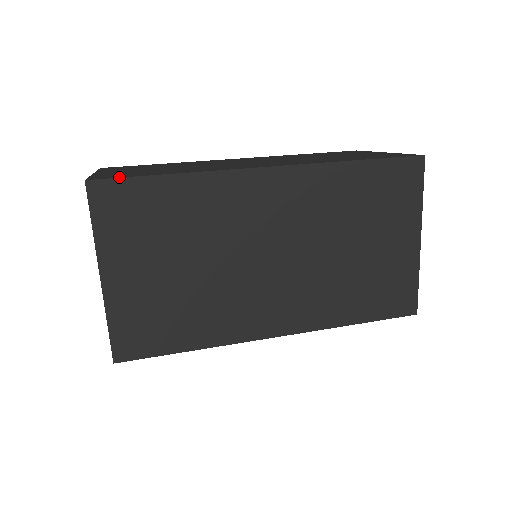
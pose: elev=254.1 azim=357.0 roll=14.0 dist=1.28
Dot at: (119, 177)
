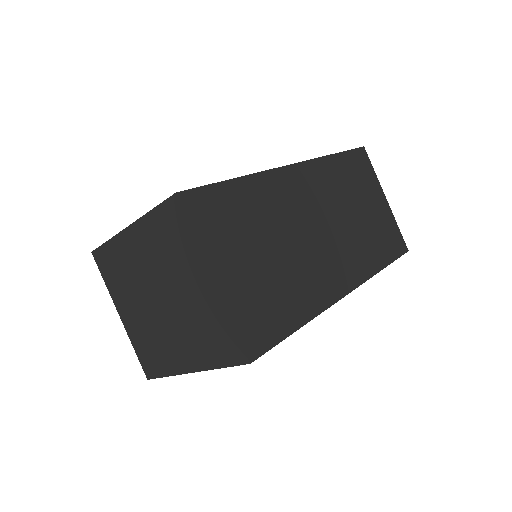
Dot at: (271, 347)
